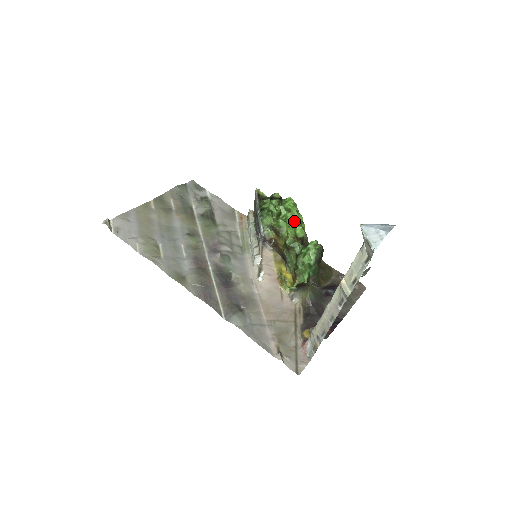
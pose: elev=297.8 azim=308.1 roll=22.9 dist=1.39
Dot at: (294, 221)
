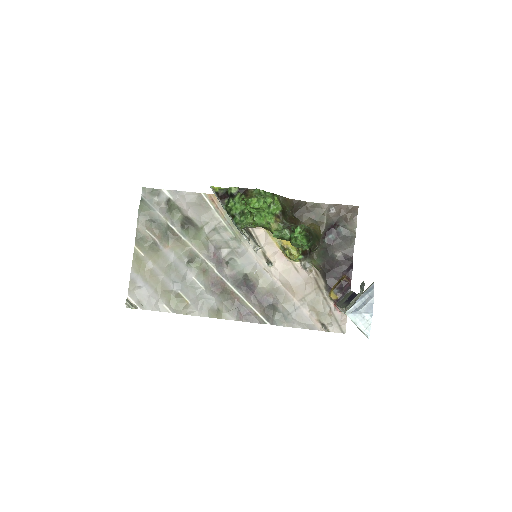
Dot at: (267, 210)
